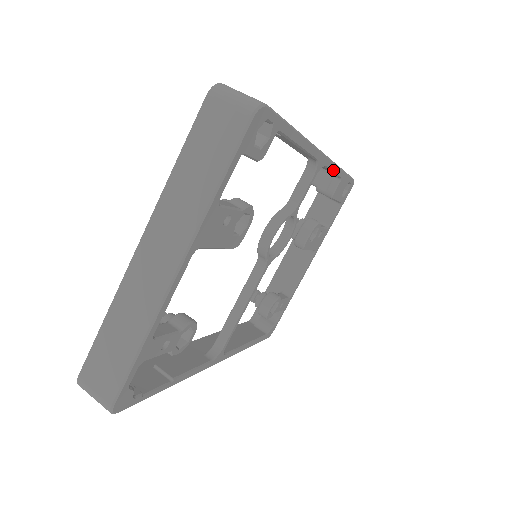
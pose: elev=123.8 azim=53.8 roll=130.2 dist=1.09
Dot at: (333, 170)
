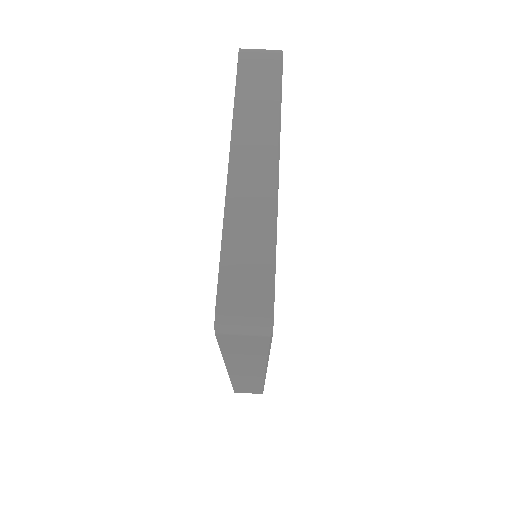
Dot at: occluded
